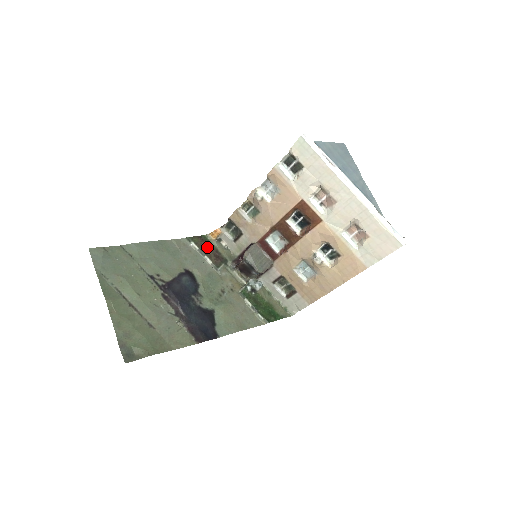
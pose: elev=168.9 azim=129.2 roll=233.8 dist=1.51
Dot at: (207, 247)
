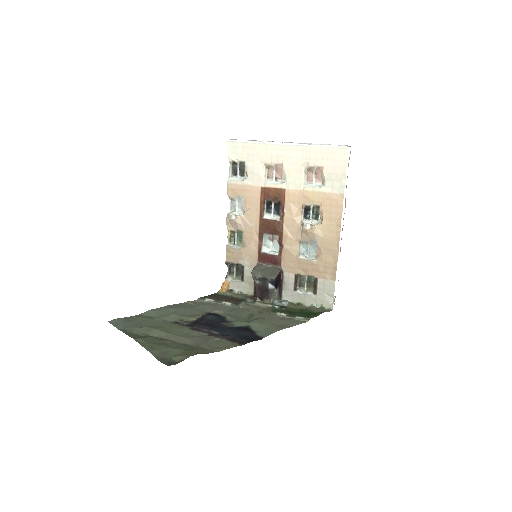
Dot at: (222, 298)
